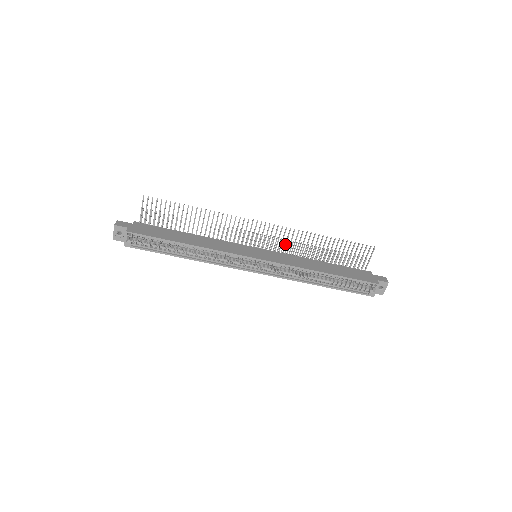
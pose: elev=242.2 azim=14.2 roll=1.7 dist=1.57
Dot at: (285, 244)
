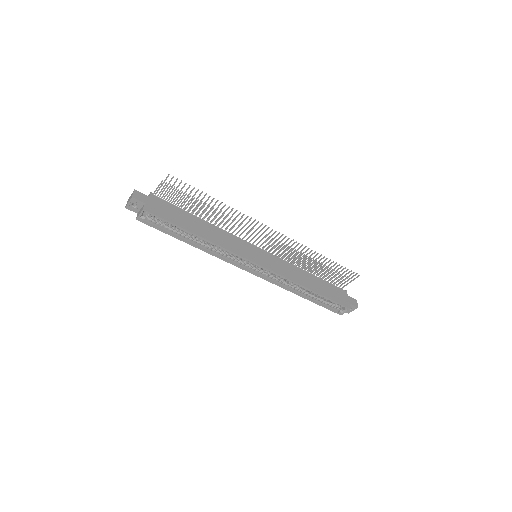
Dot at: (285, 251)
